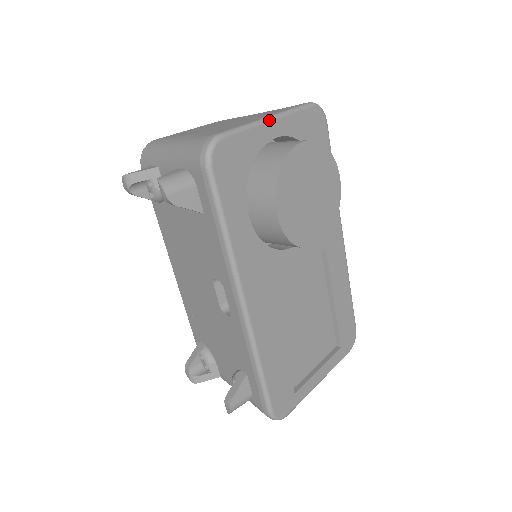
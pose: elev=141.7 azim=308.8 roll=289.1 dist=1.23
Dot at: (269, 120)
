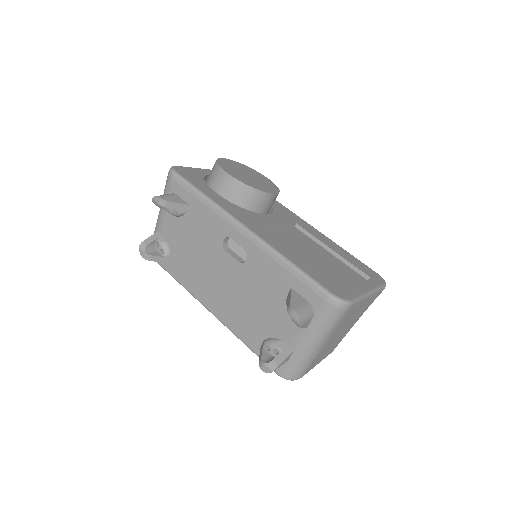
Dot at: (204, 169)
